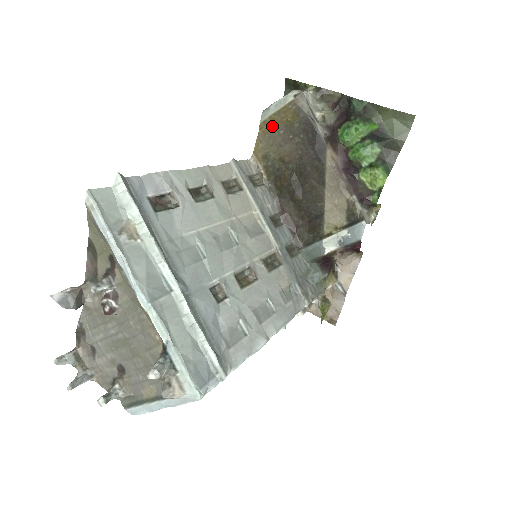
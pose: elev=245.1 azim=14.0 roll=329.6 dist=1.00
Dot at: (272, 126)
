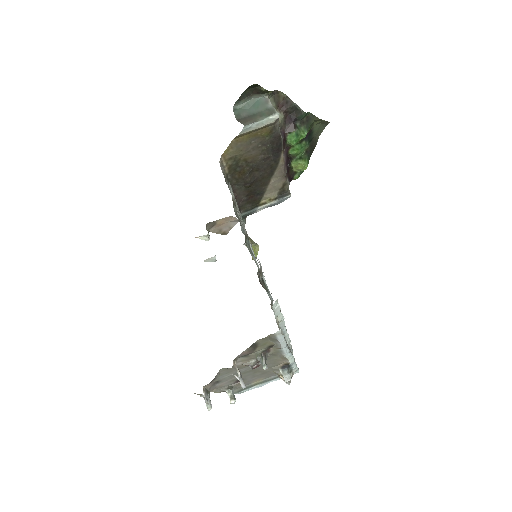
Dot at: (247, 137)
